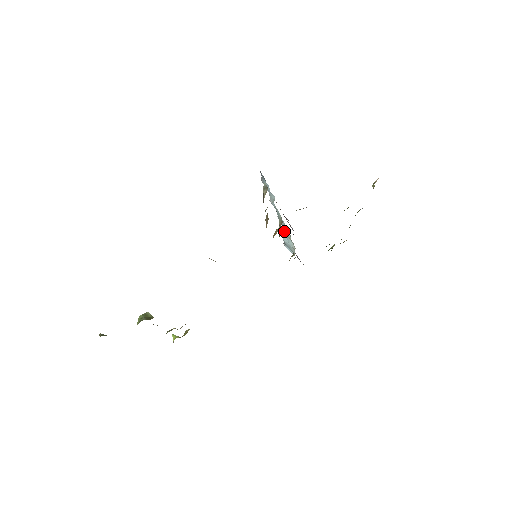
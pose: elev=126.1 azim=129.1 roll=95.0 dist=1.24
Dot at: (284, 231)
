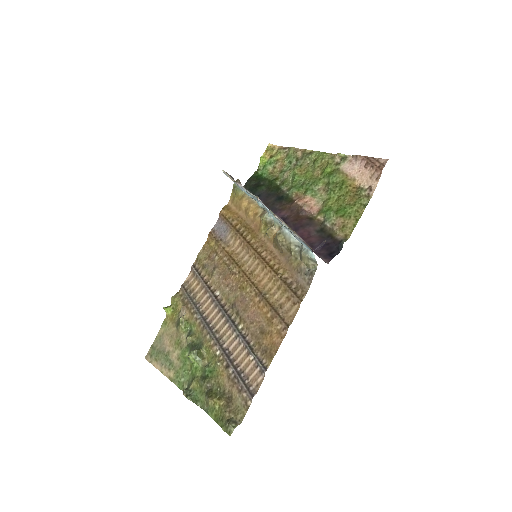
Dot at: (252, 196)
